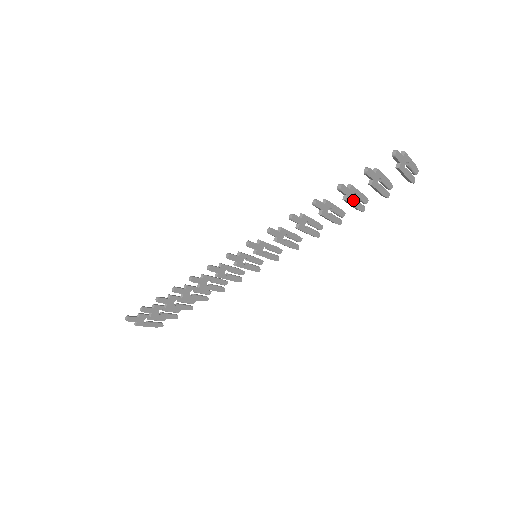
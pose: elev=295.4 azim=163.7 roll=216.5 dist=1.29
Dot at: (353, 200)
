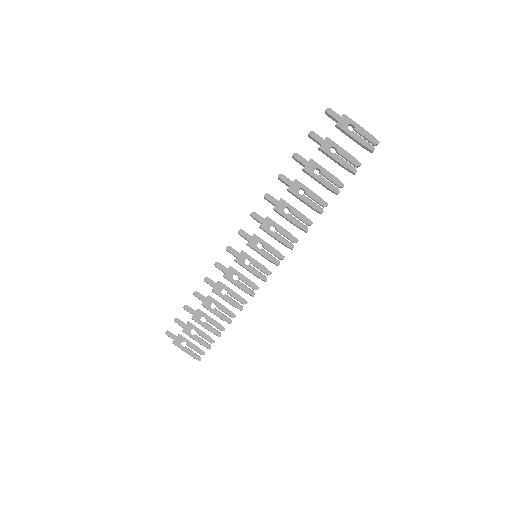
Dot at: (316, 174)
